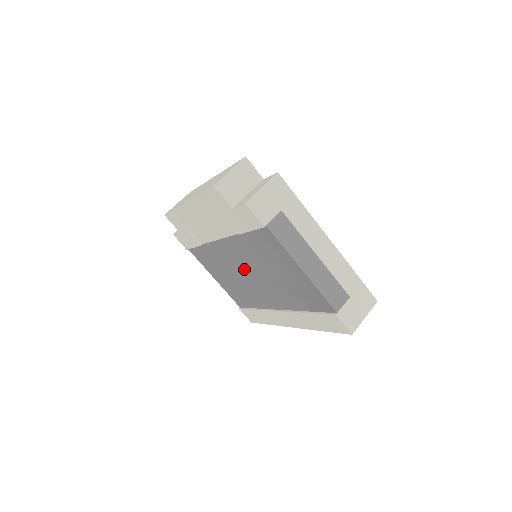
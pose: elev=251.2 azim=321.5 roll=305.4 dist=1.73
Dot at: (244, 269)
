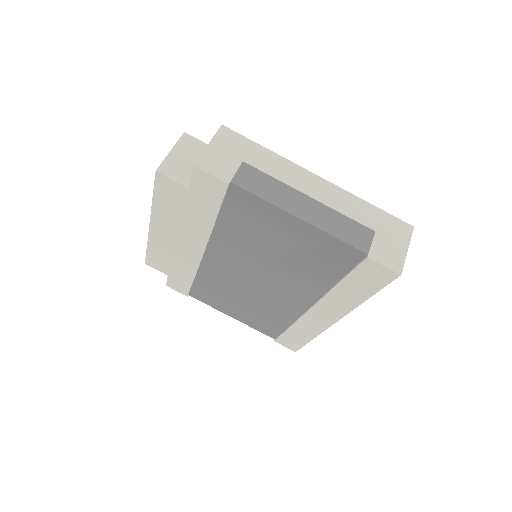
Dot at: (248, 275)
